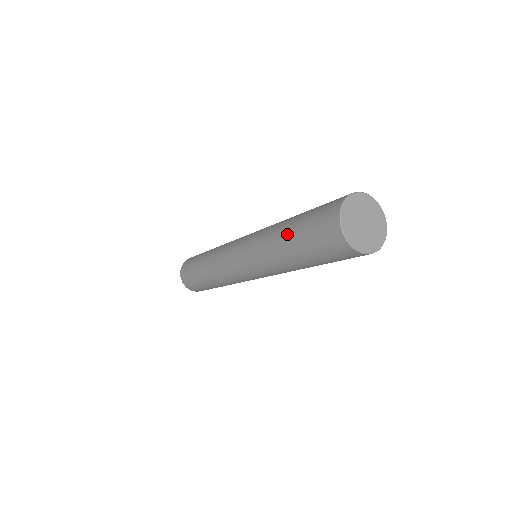
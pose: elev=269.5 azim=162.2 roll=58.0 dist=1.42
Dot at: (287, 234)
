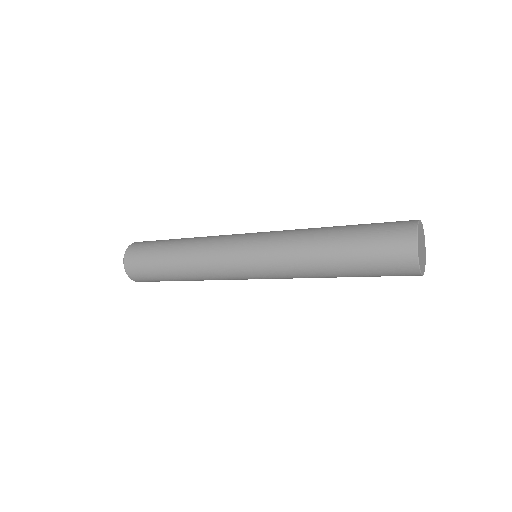
Dot at: (341, 227)
